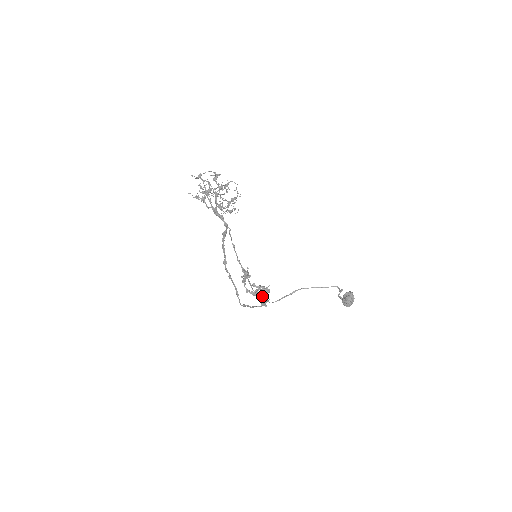
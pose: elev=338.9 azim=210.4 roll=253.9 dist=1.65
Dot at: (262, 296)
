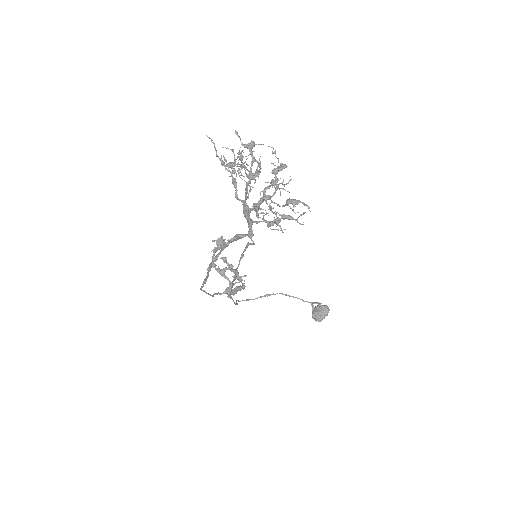
Dot at: (229, 280)
